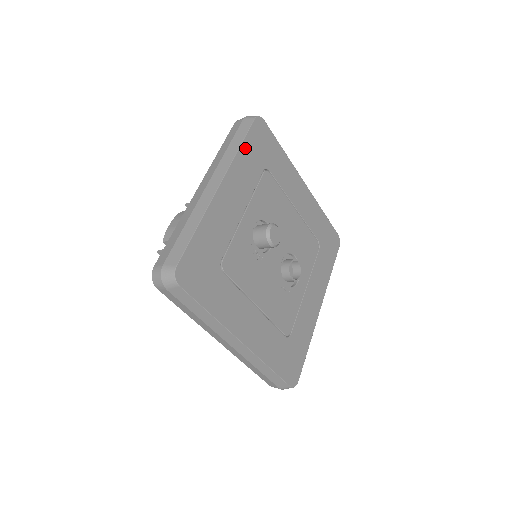
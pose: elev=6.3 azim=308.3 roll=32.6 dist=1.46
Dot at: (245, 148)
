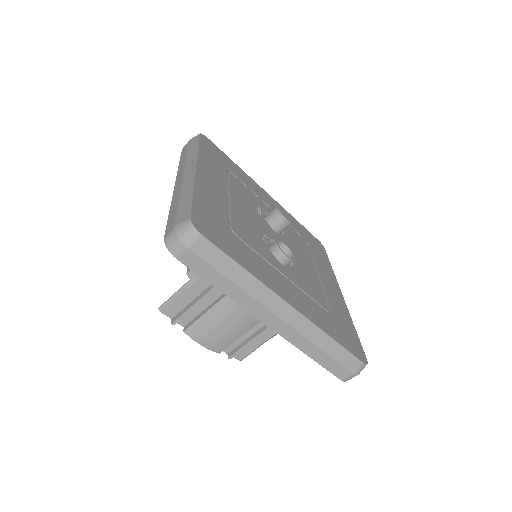
Dot at: (299, 224)
